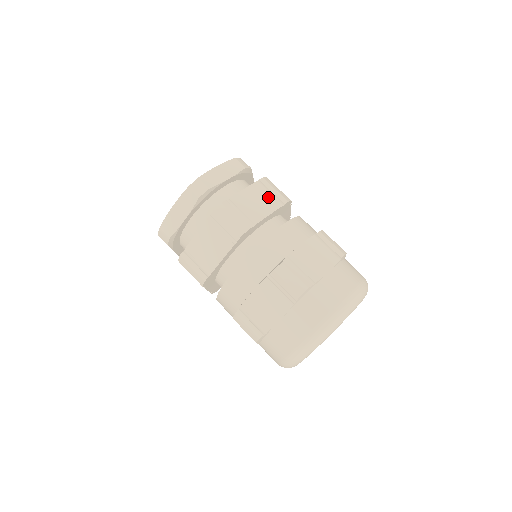
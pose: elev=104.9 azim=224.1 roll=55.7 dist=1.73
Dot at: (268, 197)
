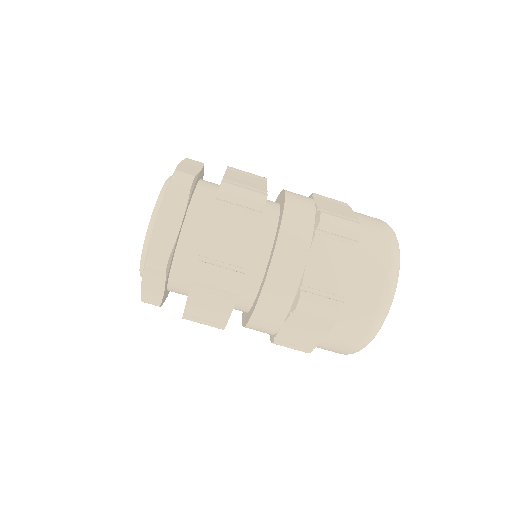
Dot at: (215, 298)
